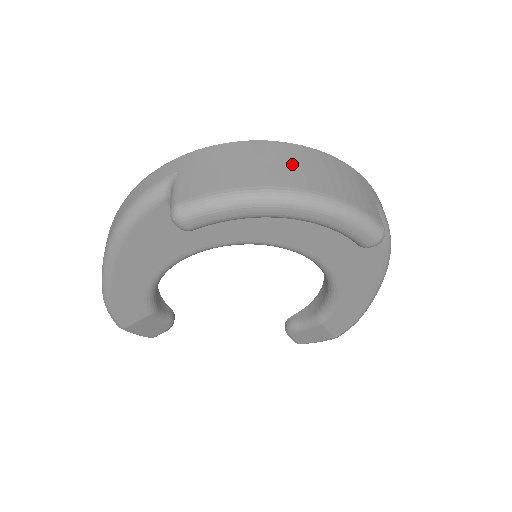
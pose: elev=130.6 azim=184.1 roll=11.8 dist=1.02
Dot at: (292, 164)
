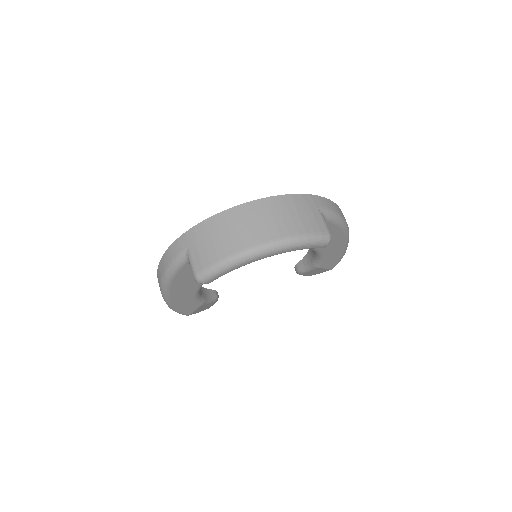
Dot at: (256, 222)
